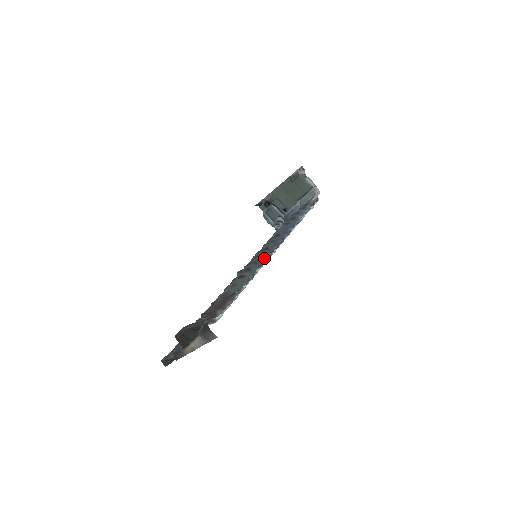
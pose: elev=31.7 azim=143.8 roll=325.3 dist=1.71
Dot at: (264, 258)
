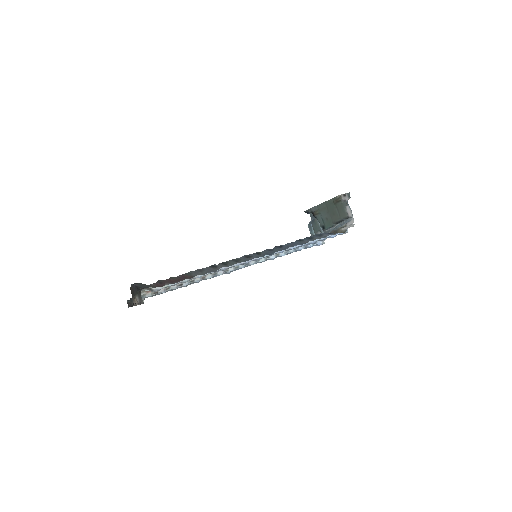
Dot at: (247, 260)
